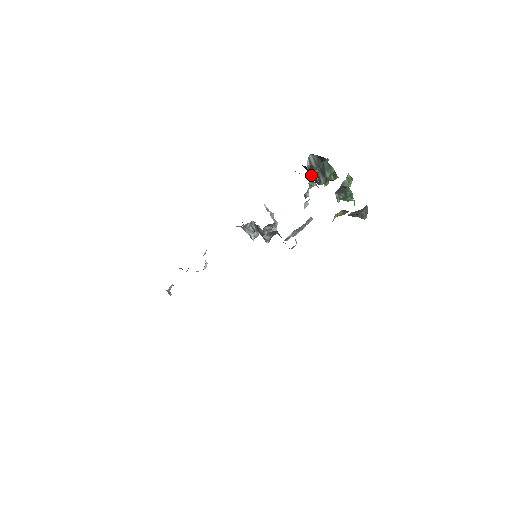
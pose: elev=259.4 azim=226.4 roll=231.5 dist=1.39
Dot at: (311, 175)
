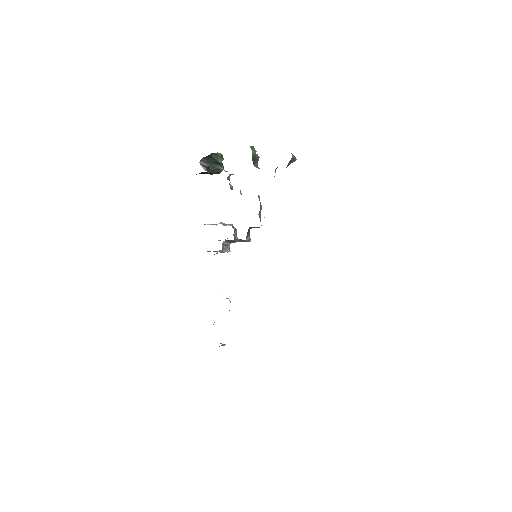
Dot at: (209, 173)
